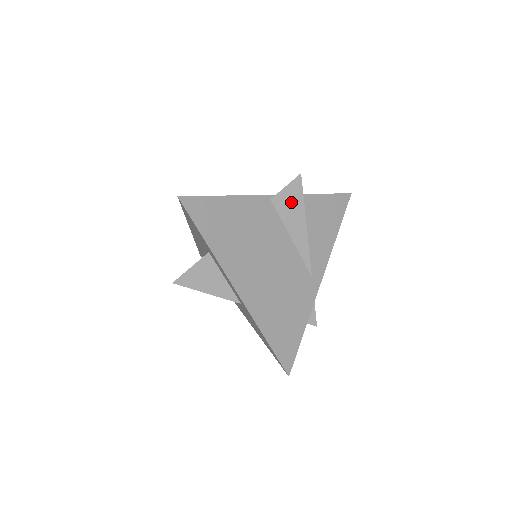
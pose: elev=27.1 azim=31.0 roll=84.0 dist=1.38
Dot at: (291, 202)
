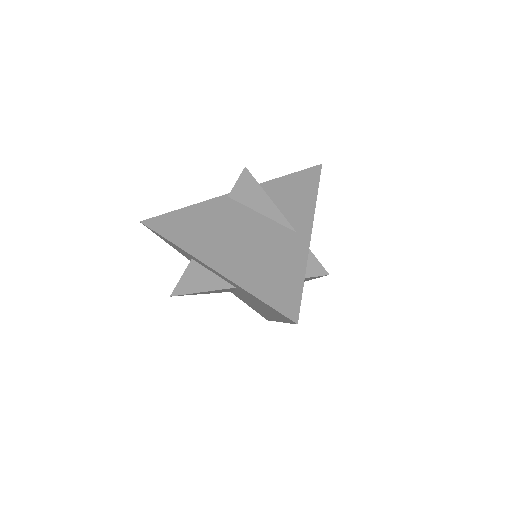
Dot at: (246, 189)
